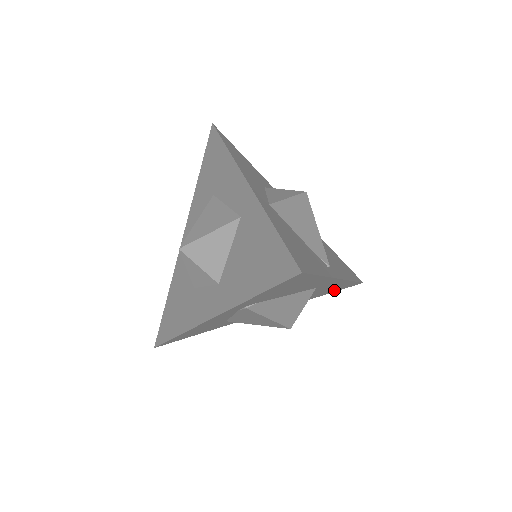
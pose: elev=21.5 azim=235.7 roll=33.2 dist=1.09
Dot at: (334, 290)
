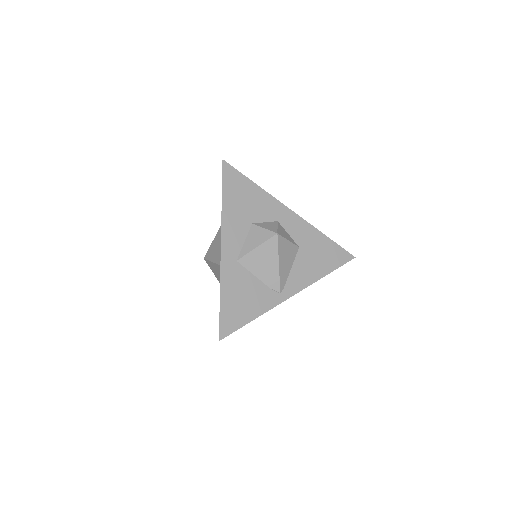
Dot at: occluded
